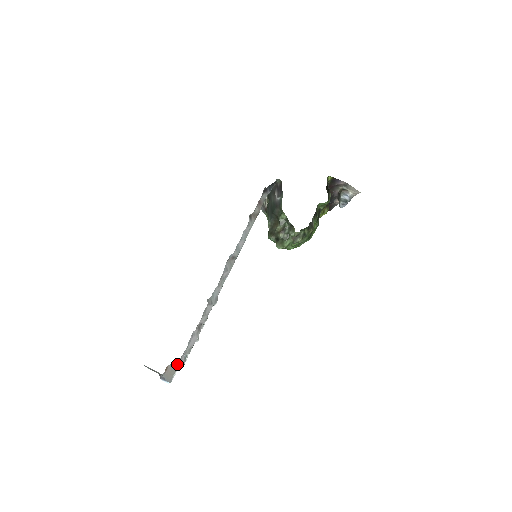
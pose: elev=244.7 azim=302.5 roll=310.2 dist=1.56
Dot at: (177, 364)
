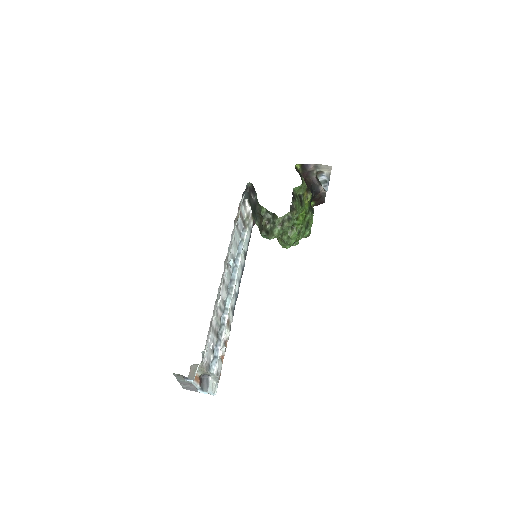
Dot at: (202, 367)
